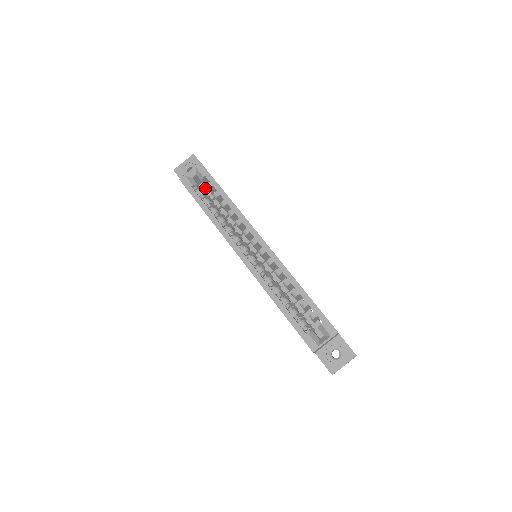
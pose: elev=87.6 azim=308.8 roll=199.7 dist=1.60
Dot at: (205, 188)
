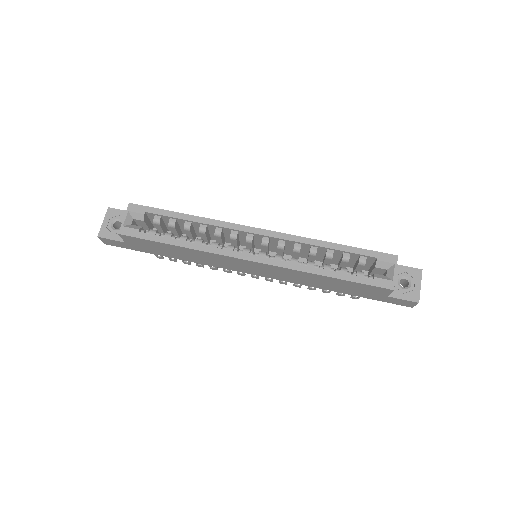
Dot at: occluded
